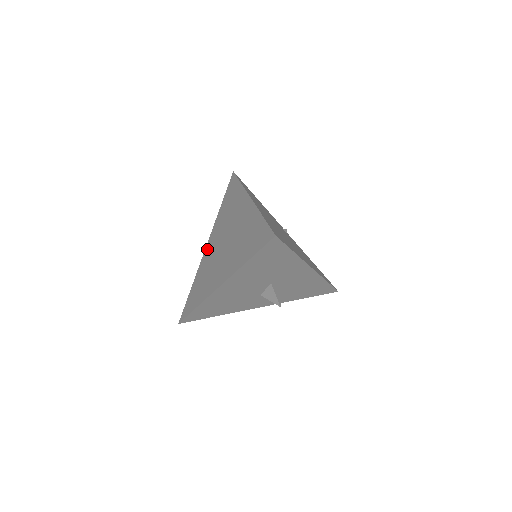
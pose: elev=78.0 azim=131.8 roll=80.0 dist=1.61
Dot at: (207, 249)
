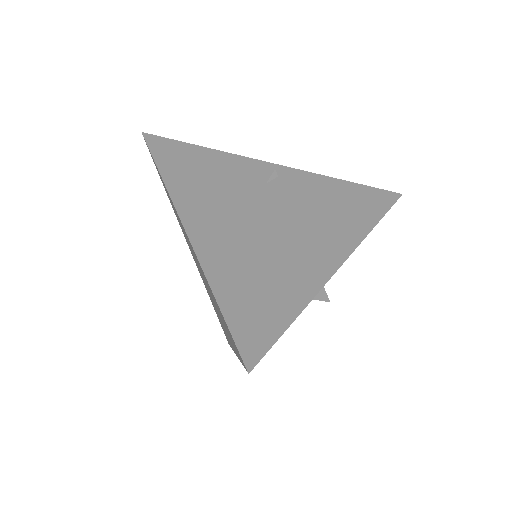
Dot at: occluded
